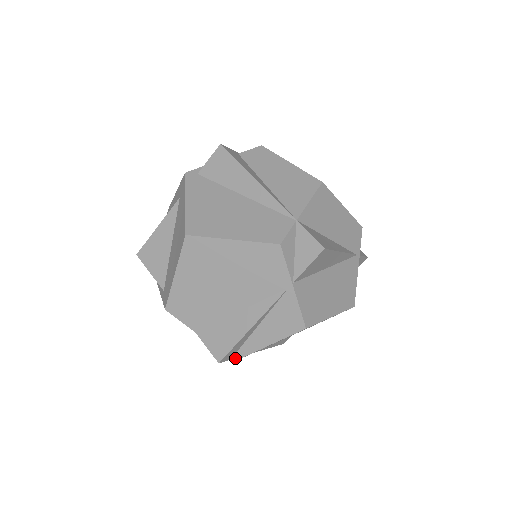
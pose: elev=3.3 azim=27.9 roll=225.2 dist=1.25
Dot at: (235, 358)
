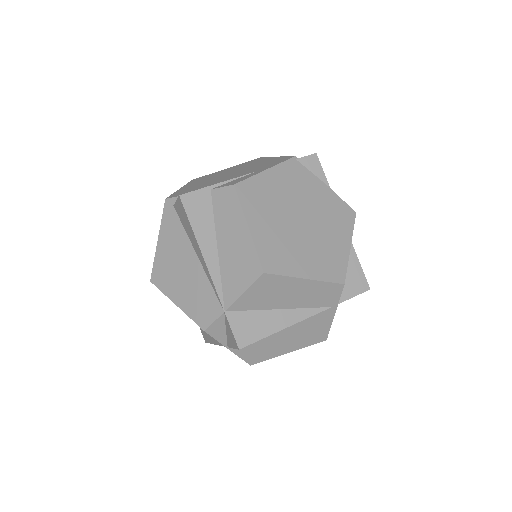
Dot at: occluded
